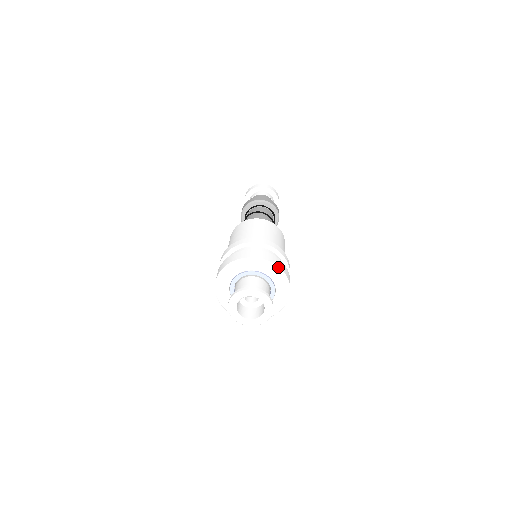
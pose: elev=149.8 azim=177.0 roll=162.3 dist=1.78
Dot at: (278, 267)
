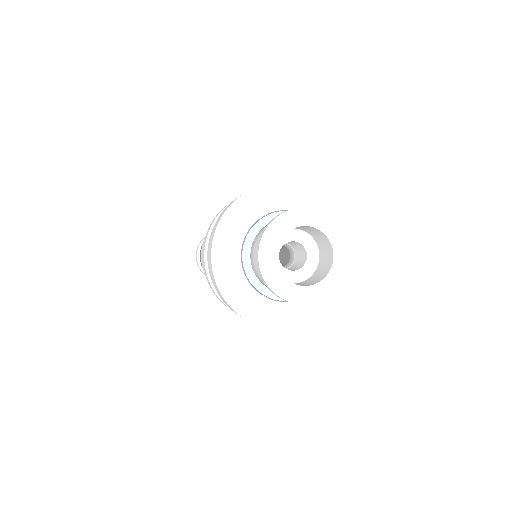
Dot at: (300, 184)
